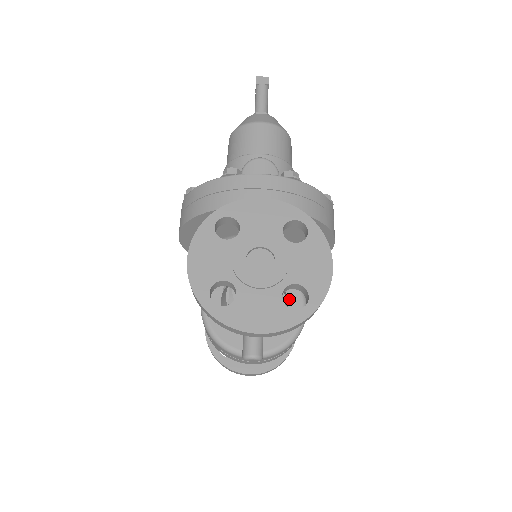
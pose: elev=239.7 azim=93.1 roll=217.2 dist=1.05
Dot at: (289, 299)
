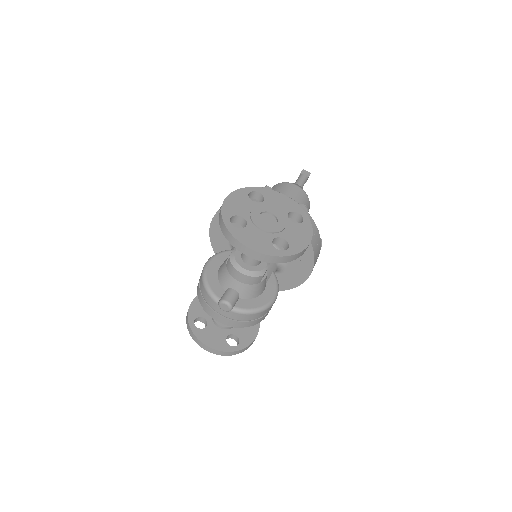
Dot at: (267, 287)
